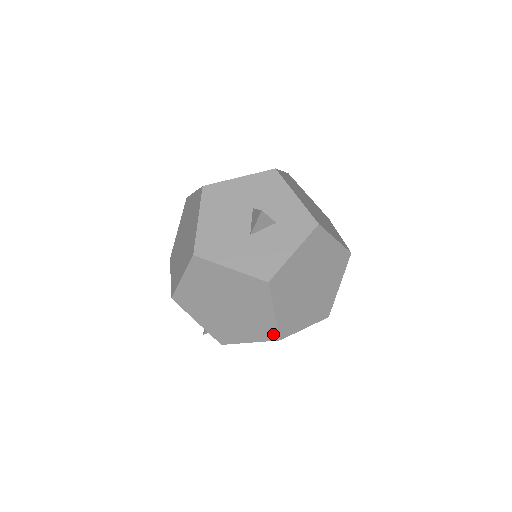
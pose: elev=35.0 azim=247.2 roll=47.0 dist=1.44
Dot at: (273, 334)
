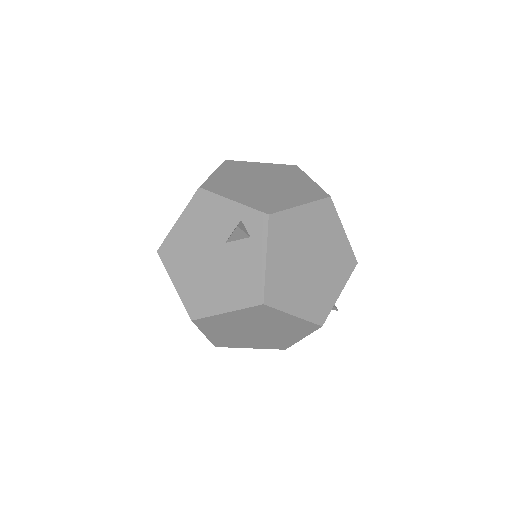
Dot at: (321, 193)
